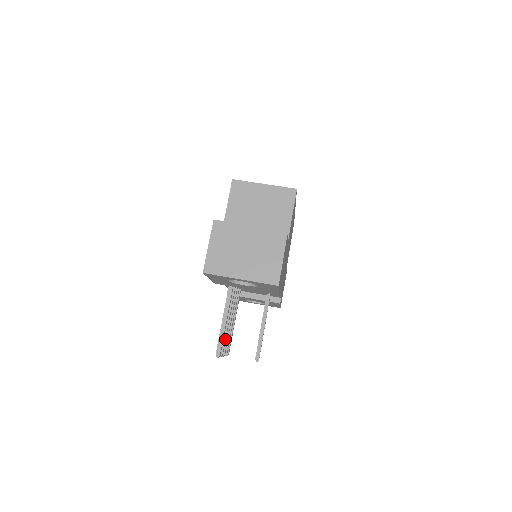
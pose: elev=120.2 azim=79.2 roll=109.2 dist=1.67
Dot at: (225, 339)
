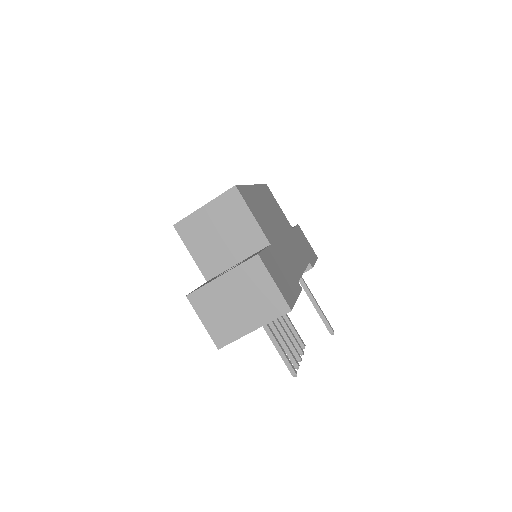
Dot at: (290, 352)
